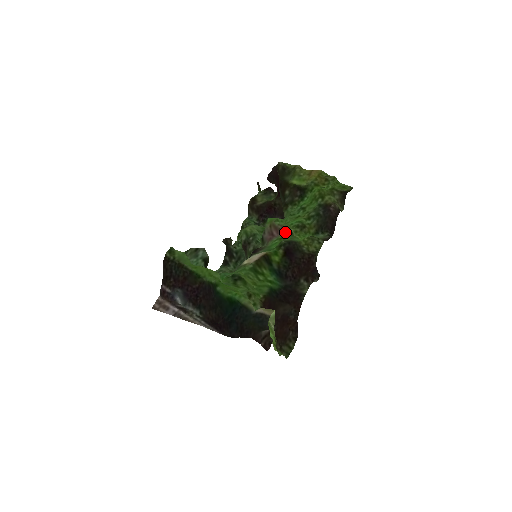
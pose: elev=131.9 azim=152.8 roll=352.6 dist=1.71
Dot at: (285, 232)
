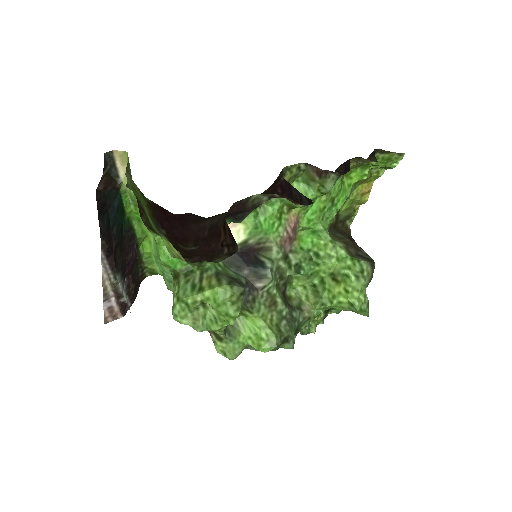
Dot at: (288, 212)
